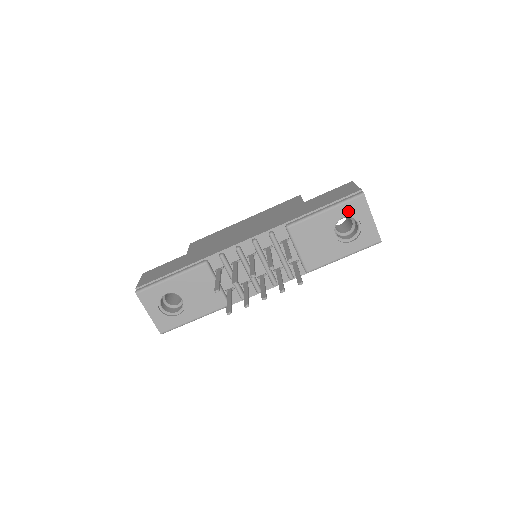
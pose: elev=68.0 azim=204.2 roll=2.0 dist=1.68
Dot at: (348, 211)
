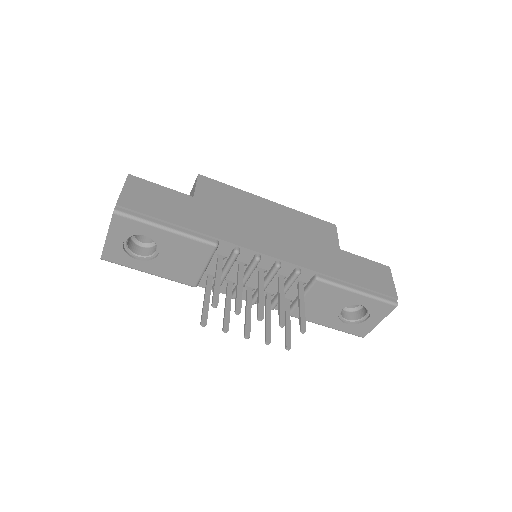
Dot at: (372, 306)
